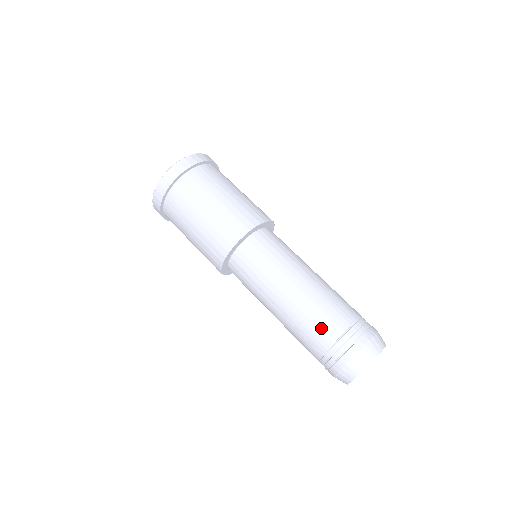
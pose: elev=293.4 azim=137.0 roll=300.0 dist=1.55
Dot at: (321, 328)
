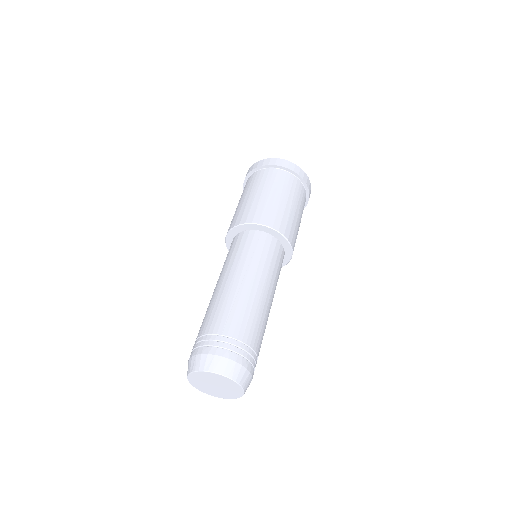
Dot at: (203, 322)
